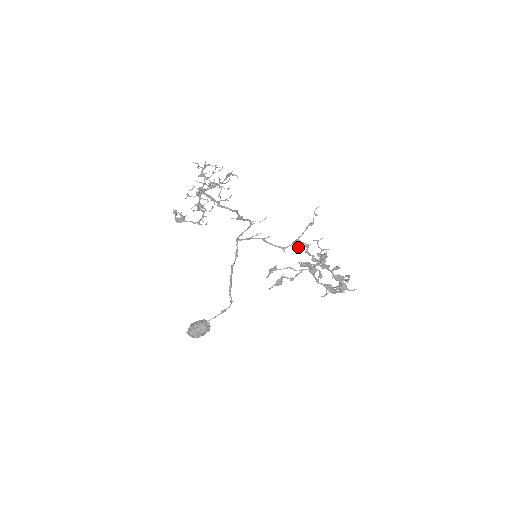
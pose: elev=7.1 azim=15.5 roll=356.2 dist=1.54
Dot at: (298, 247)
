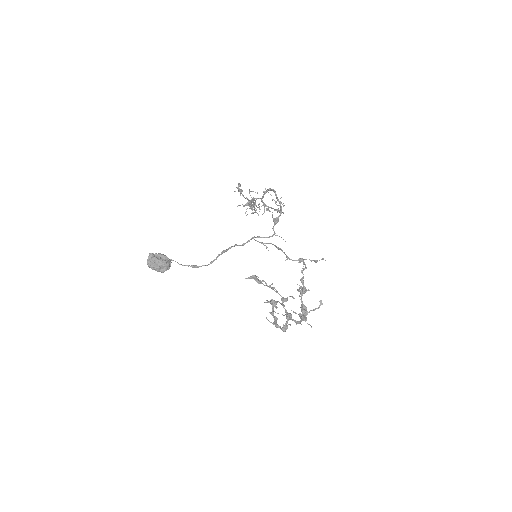
Dot at: (300, 262)
